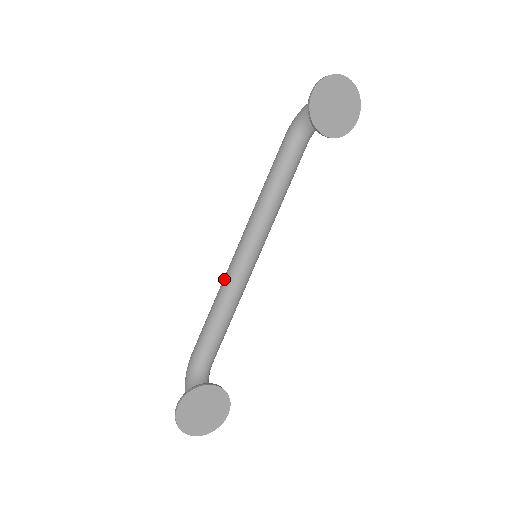
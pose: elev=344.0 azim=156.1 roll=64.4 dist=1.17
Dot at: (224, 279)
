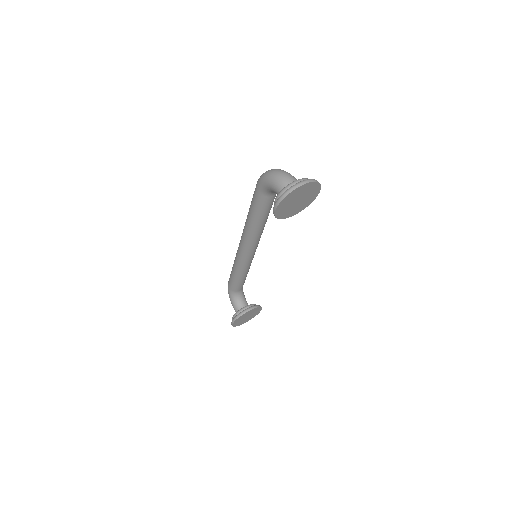
Dot at: (236, 261)
